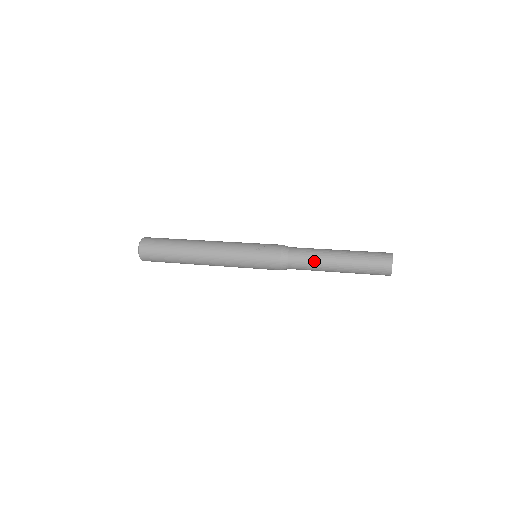
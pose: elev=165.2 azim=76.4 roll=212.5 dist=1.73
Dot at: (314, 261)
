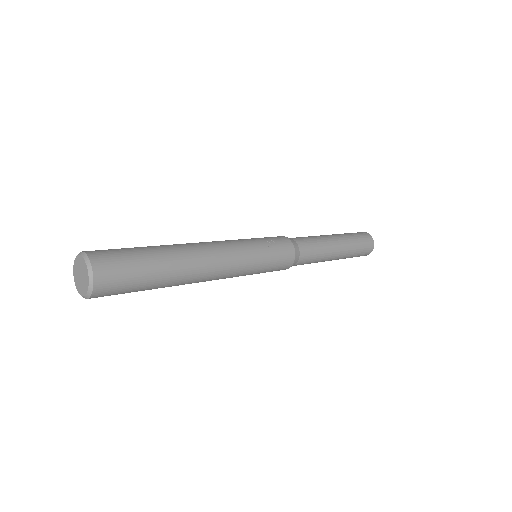
Dot at: (322, 251)
